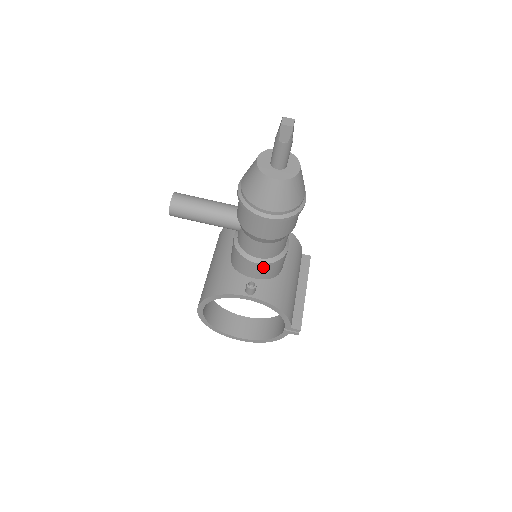
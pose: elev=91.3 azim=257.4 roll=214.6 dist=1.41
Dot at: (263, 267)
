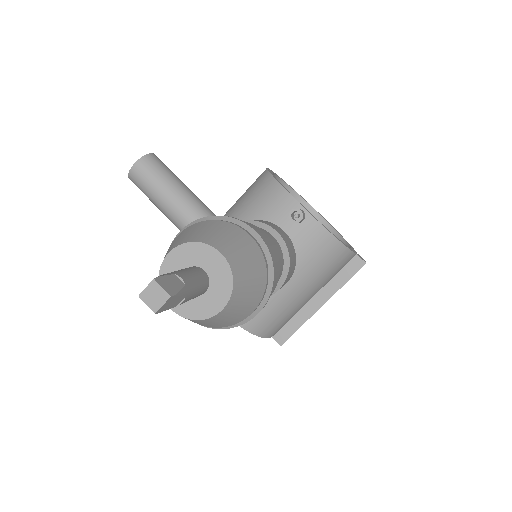
Dot at: occluded
